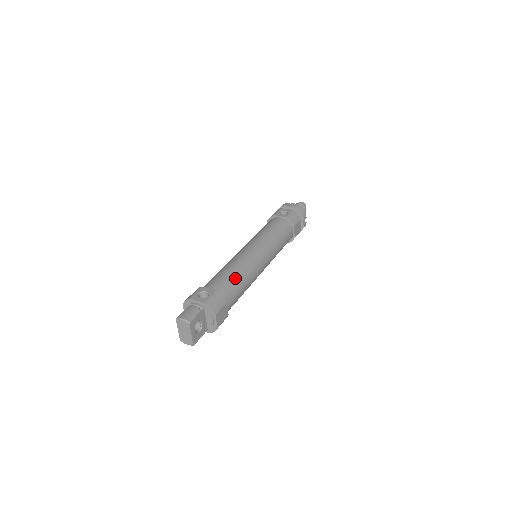
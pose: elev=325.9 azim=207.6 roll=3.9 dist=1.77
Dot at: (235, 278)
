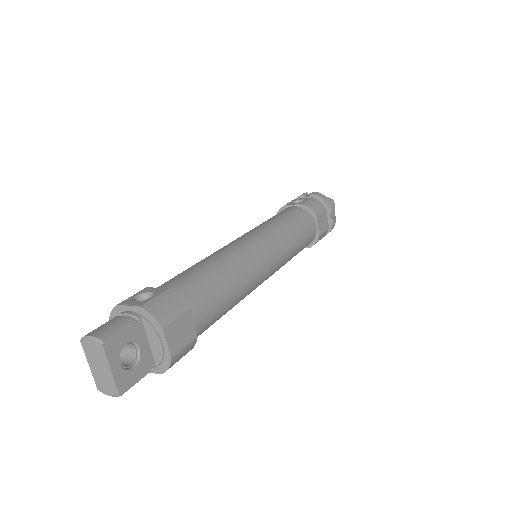
Dot at: (210, 274)
